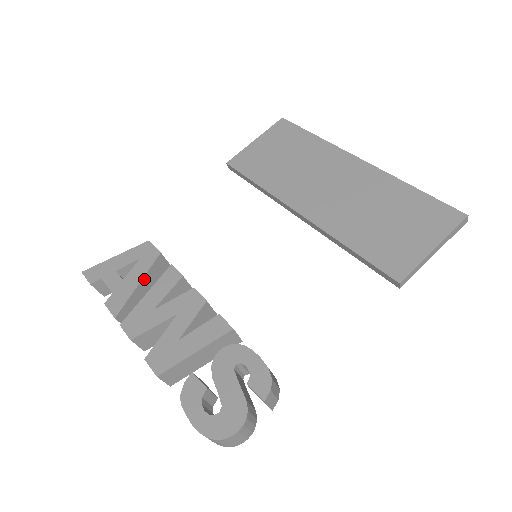
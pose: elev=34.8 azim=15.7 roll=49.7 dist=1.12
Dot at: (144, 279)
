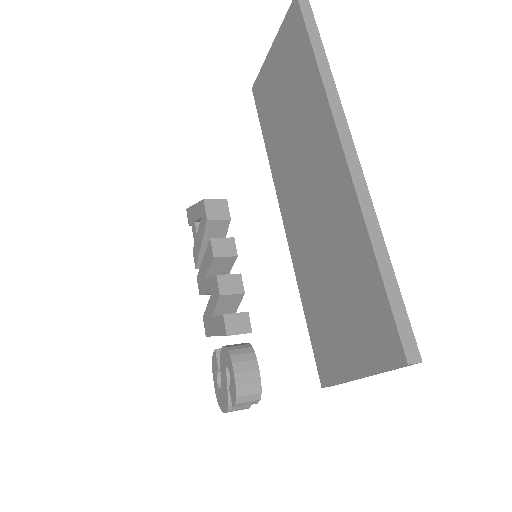
Dot at: (204, 241)
